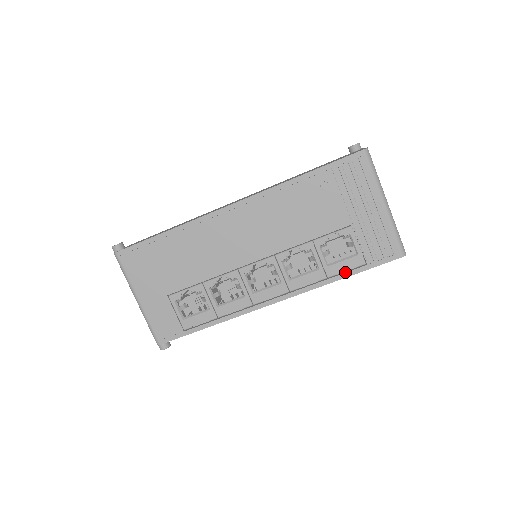
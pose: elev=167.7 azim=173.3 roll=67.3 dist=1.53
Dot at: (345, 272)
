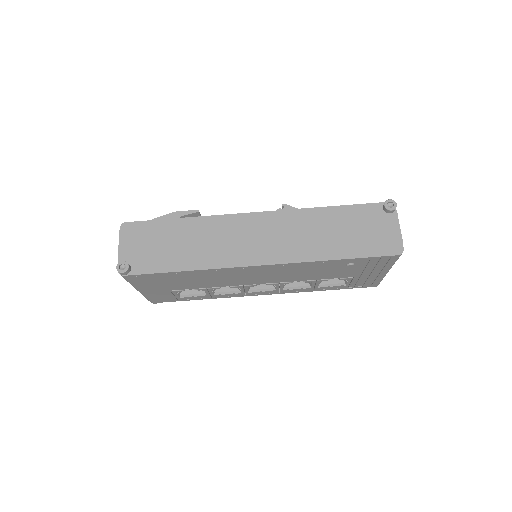
Dot at: (329, 289)
